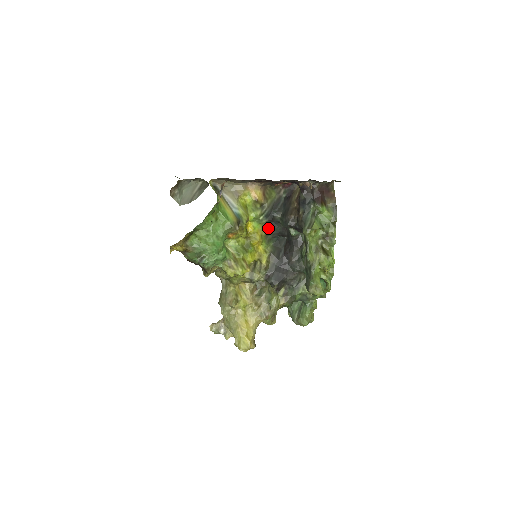
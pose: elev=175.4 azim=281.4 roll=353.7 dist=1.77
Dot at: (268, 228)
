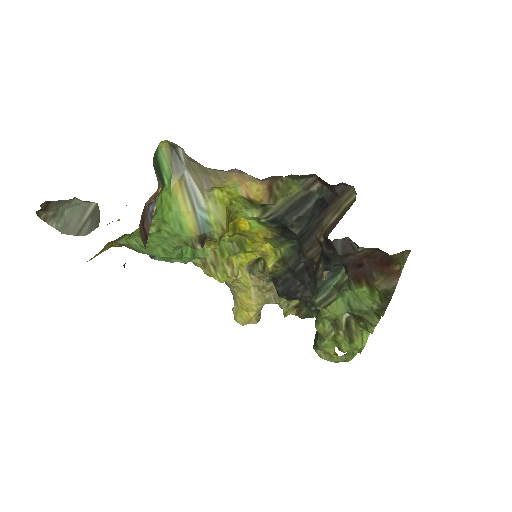
Dot at: (278, 232)
